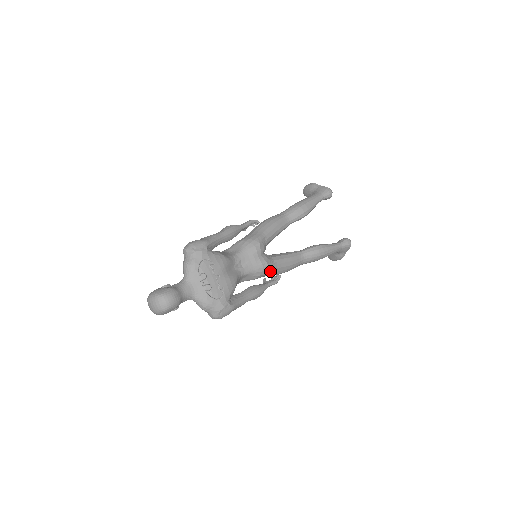
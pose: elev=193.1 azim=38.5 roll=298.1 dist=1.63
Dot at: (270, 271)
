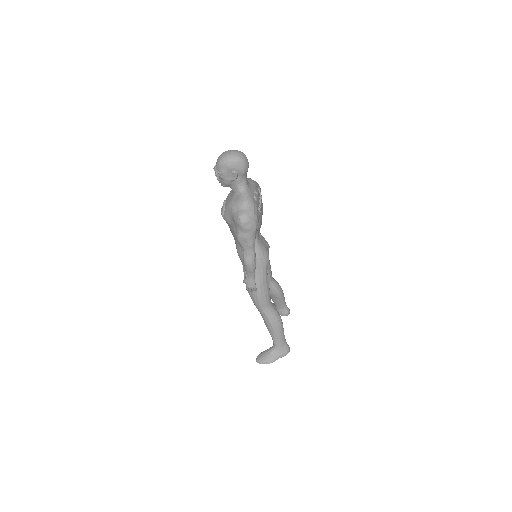
Dot at: (264, 268)
